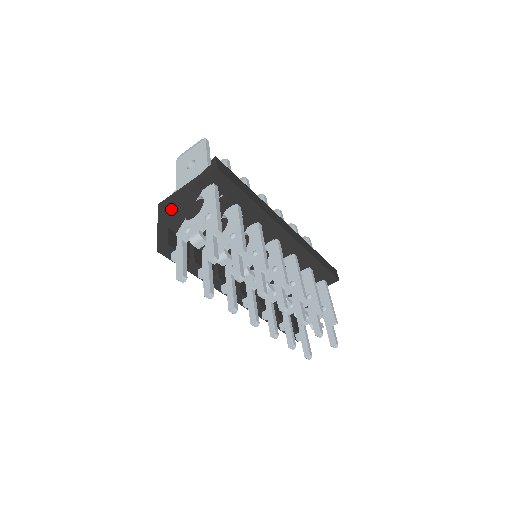
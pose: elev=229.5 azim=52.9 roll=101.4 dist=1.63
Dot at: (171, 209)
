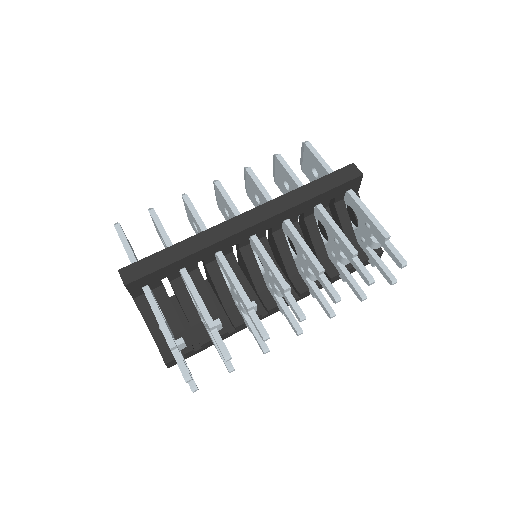
Dot at: occluded
